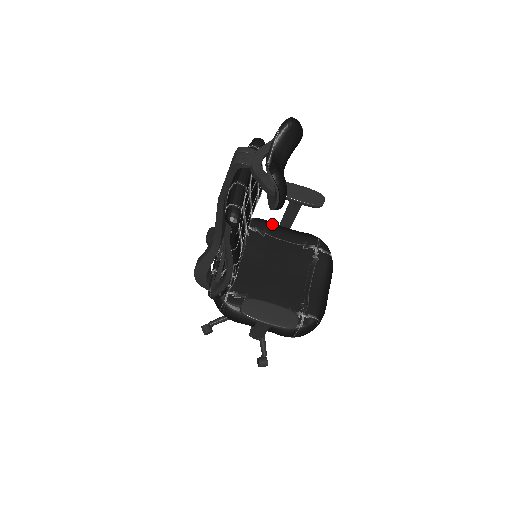
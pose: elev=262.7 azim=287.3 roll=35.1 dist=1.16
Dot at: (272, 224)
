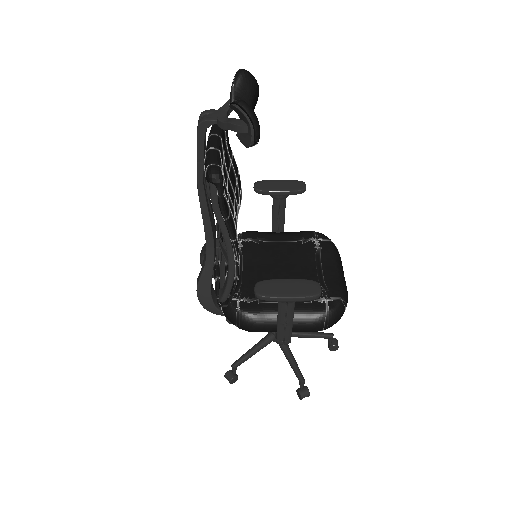
Dot at: (263, 232)
